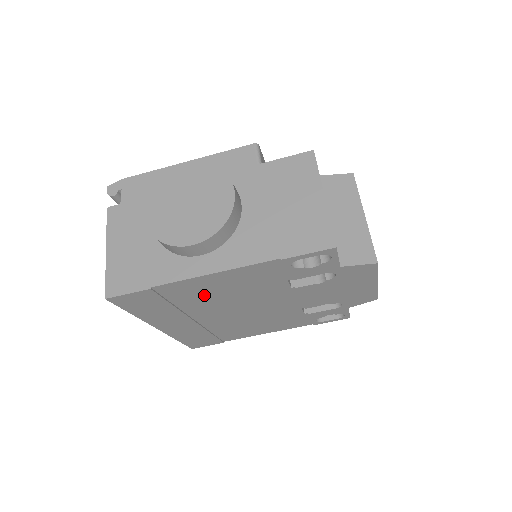
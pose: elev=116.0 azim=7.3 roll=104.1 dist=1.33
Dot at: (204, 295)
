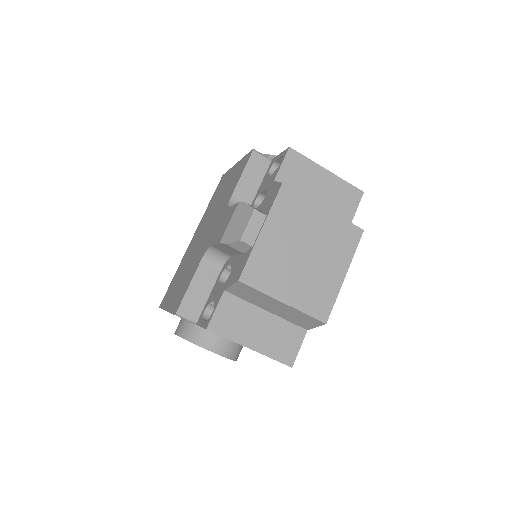
Dot at: occluded
